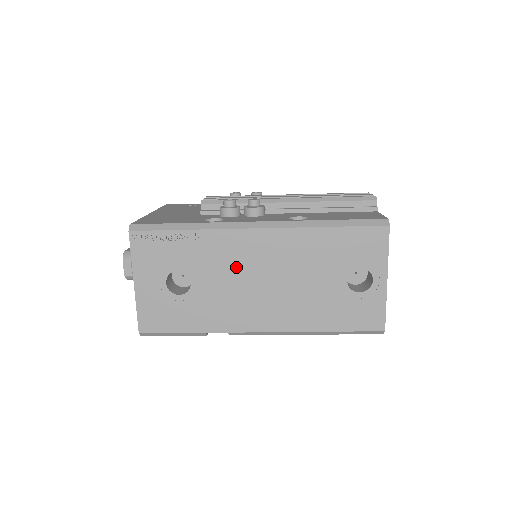
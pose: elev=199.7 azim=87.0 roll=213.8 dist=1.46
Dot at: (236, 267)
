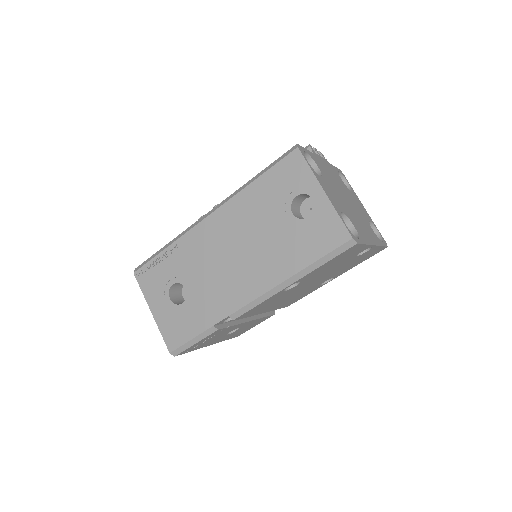
Dot at: (208, 256)
